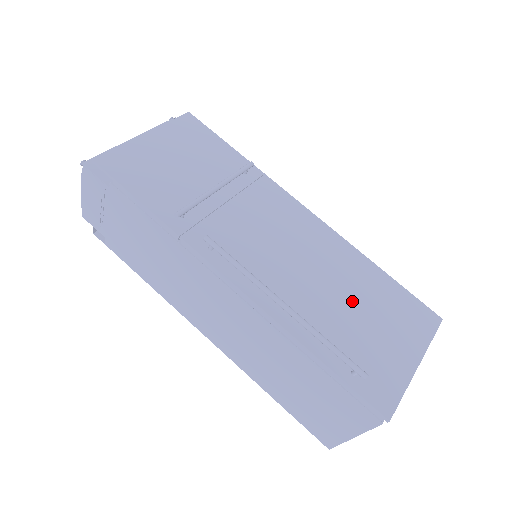
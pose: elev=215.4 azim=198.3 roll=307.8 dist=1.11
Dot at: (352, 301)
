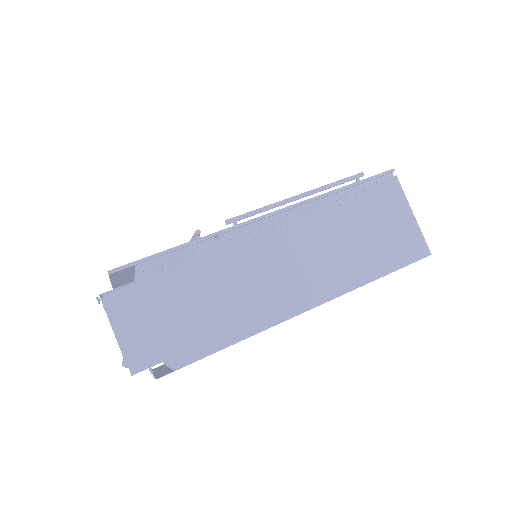
Dot at: occluded
